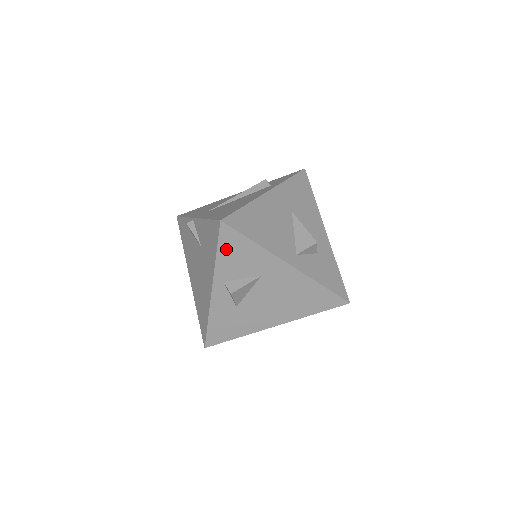
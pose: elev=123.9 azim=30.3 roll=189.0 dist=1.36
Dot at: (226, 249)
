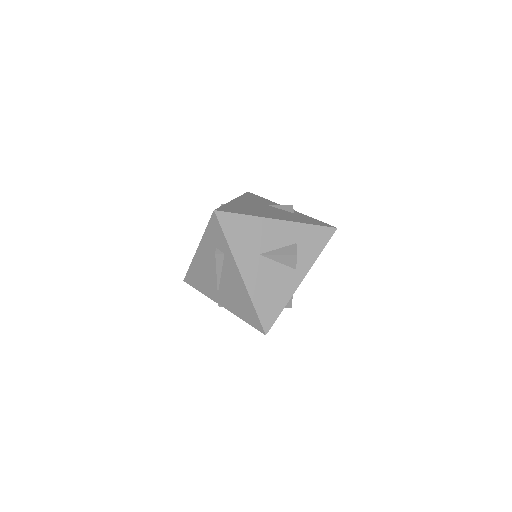
Dot at: occluded
